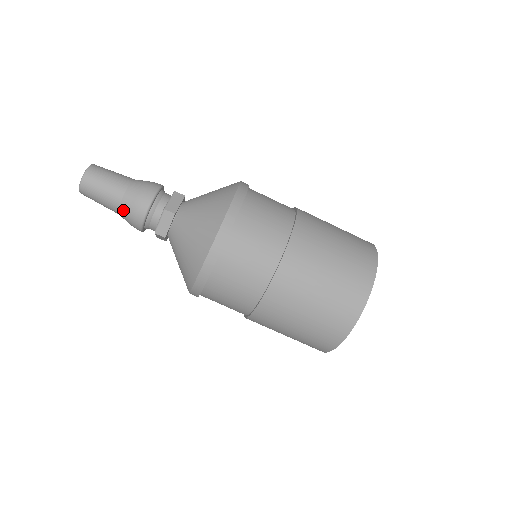
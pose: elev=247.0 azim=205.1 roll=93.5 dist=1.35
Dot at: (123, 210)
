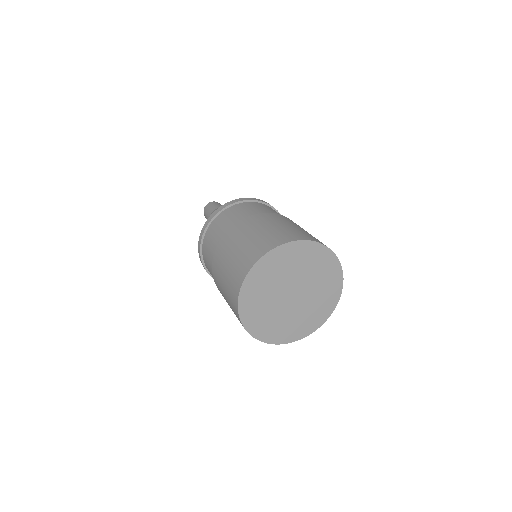
Dot at: occluded
